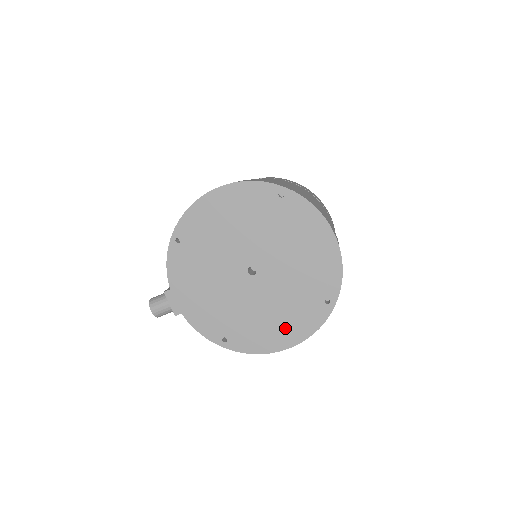
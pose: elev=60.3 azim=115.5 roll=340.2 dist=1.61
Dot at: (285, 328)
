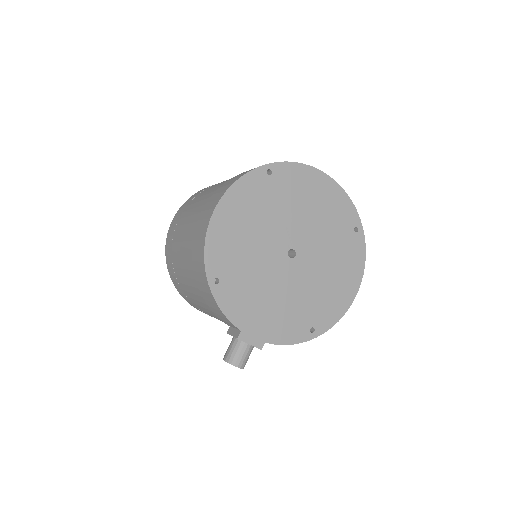
Dot at: (345, 278)
